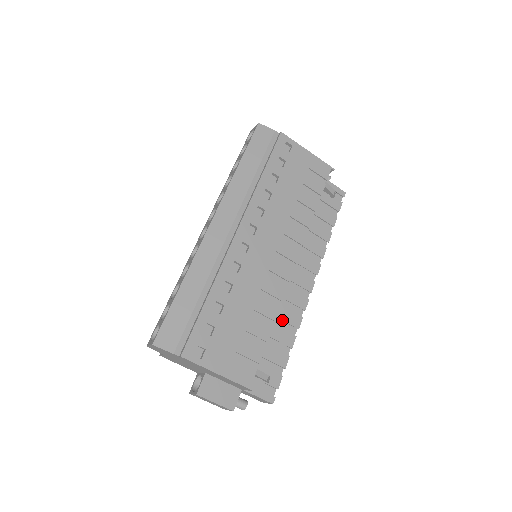
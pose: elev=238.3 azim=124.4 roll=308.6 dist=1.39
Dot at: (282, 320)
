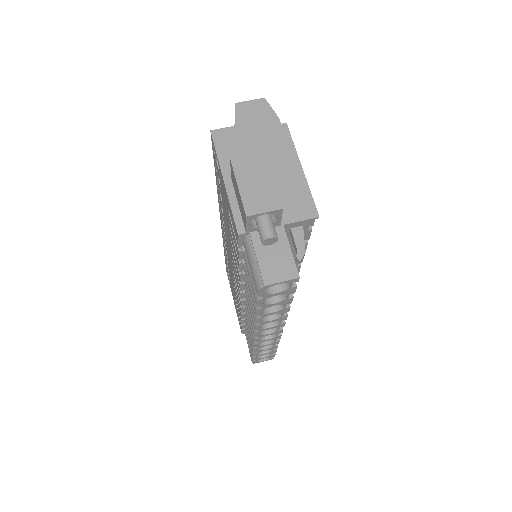
Dot at: occluded
